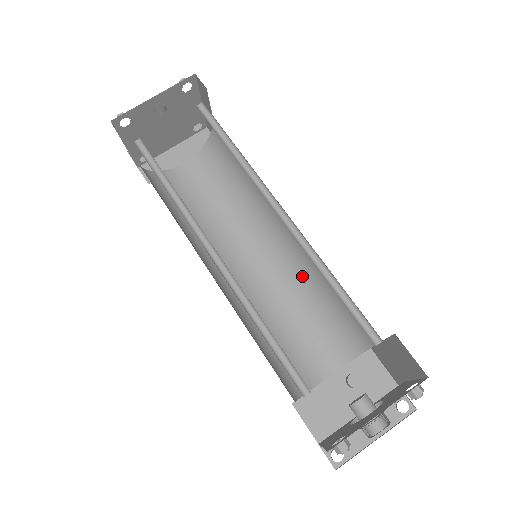
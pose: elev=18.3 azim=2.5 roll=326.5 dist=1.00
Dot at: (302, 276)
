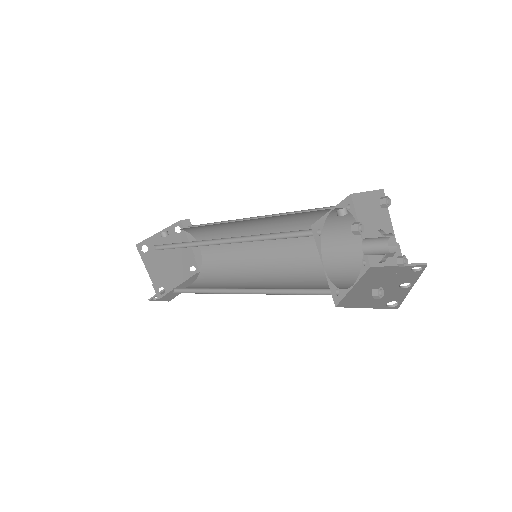
Dot at: (297, 265)
